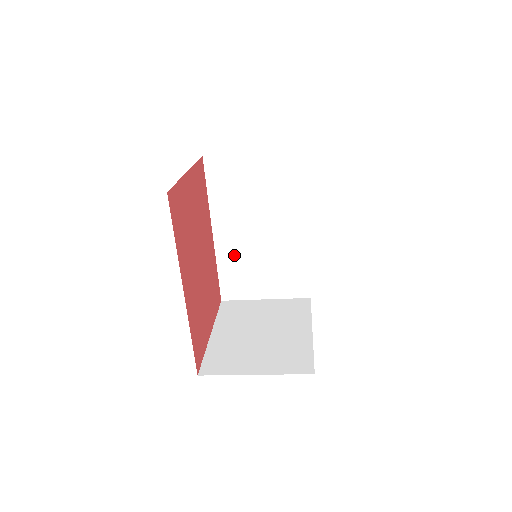
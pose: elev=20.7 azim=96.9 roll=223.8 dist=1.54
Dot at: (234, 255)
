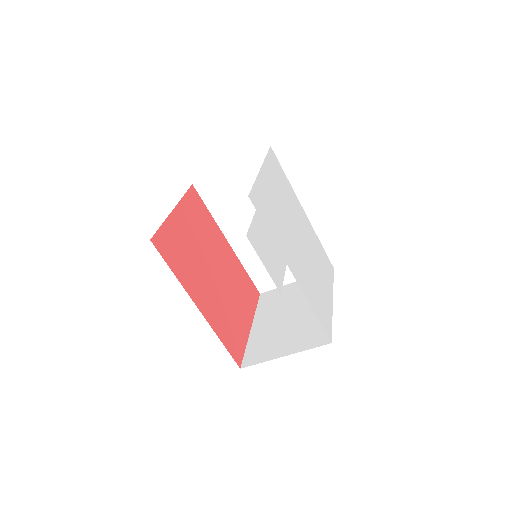
Dot at: (253, 254)
